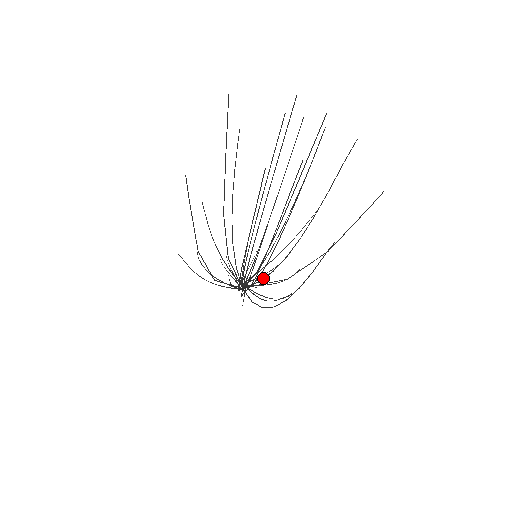
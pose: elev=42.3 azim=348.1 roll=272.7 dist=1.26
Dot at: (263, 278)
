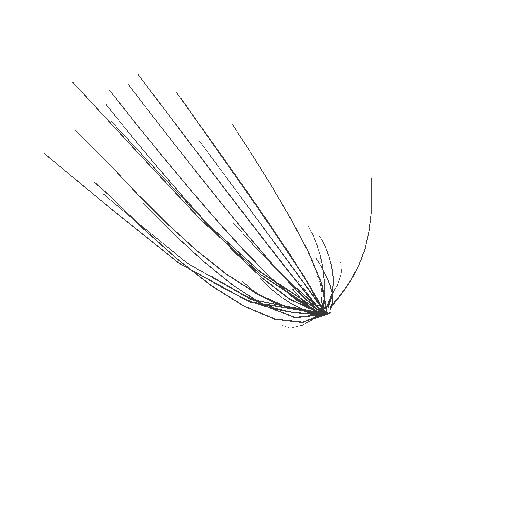
Dot at: (300, 286)
